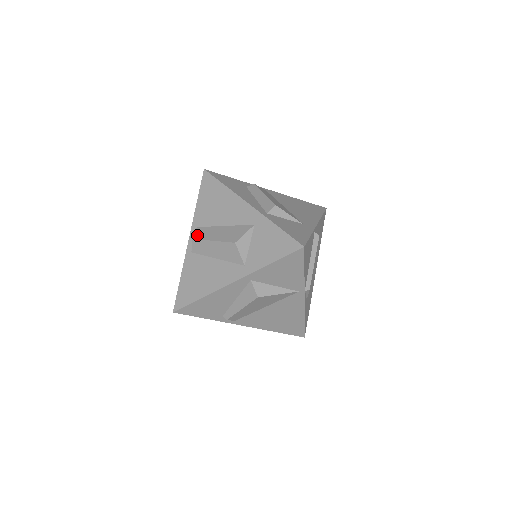
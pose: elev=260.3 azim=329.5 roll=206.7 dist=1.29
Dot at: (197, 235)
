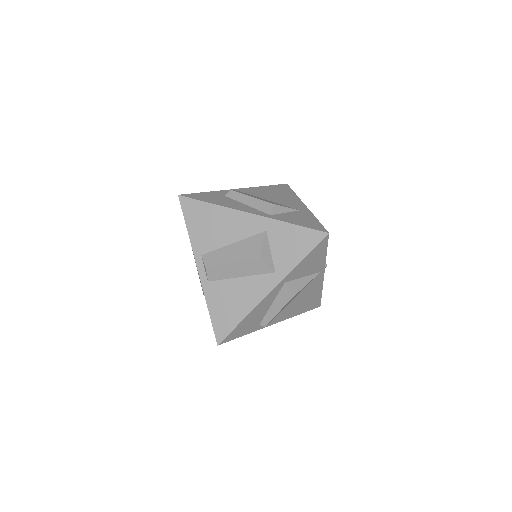
Dot at: (209, 263)
